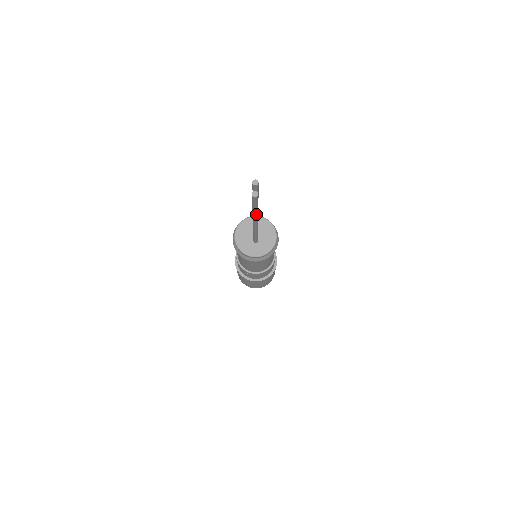
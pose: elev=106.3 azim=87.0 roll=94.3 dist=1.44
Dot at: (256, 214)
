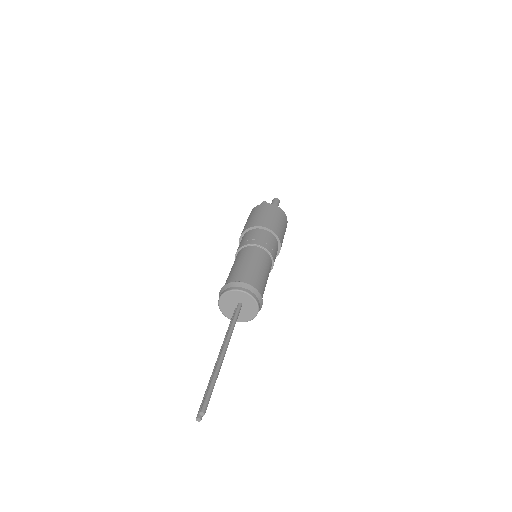
Dot at: occluded
